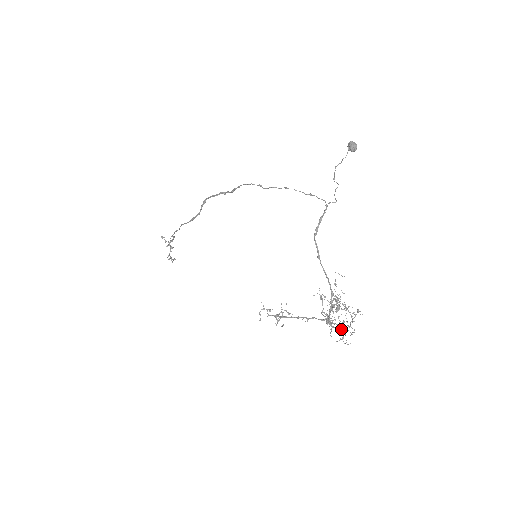
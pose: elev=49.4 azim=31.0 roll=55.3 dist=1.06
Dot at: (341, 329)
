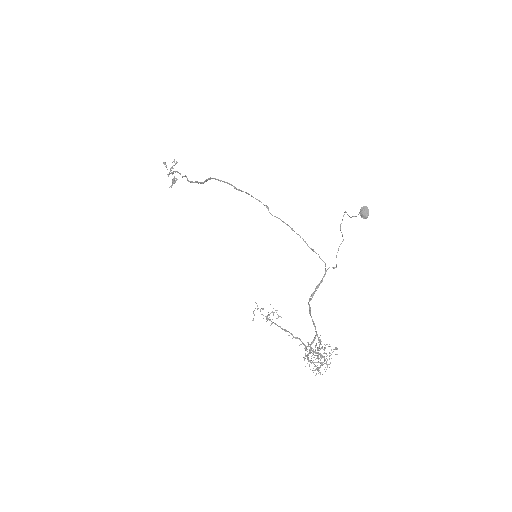
Dot at: (317, 369)
